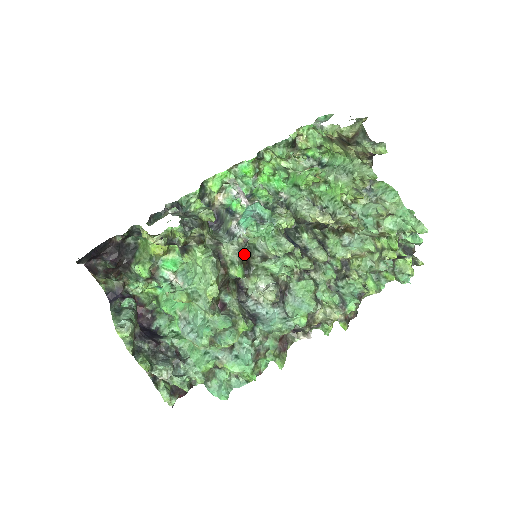
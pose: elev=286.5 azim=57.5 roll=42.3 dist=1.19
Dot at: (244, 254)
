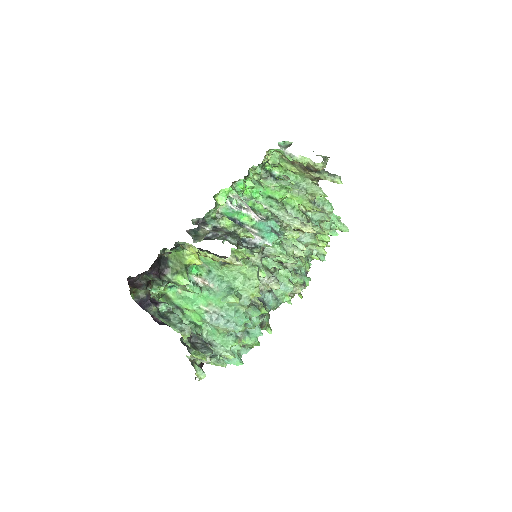
Dot at: occluded
